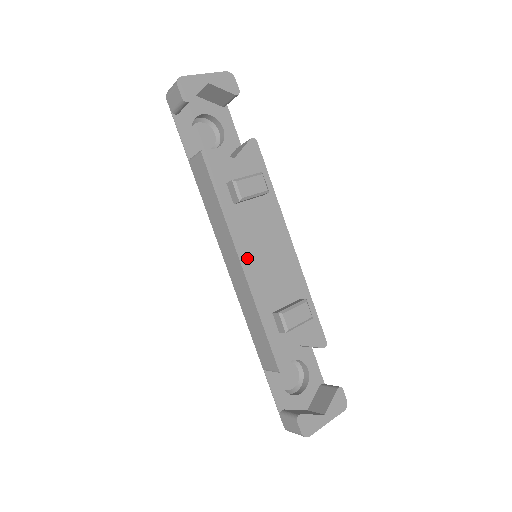
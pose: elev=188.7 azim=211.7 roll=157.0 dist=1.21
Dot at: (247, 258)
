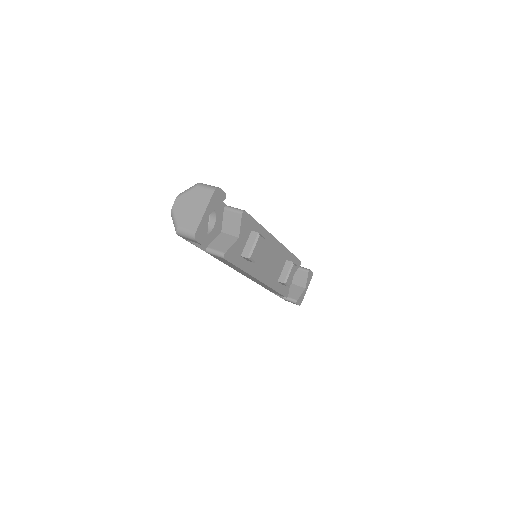
Dot at: (261, 275)
